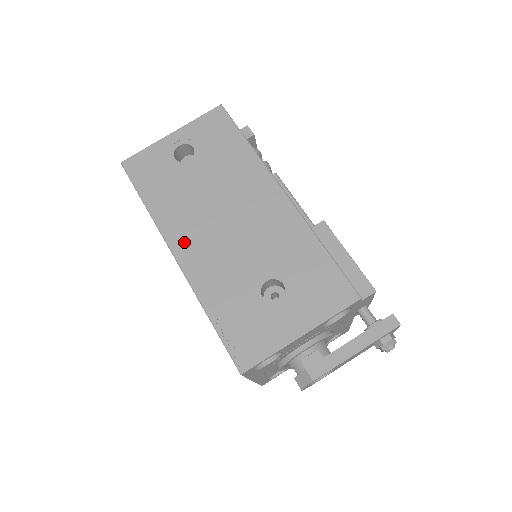
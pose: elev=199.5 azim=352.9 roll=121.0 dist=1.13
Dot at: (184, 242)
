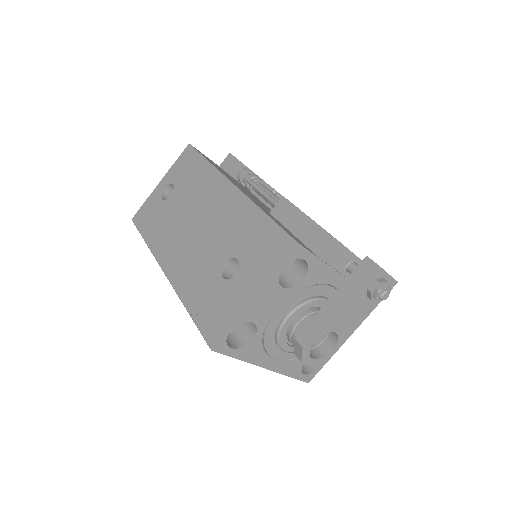
Dot at: (169, 258)
